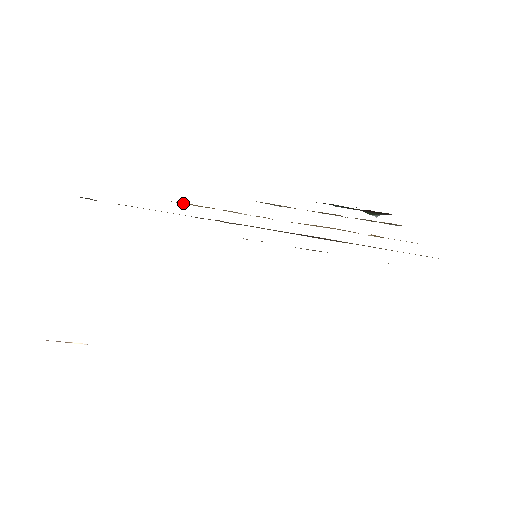
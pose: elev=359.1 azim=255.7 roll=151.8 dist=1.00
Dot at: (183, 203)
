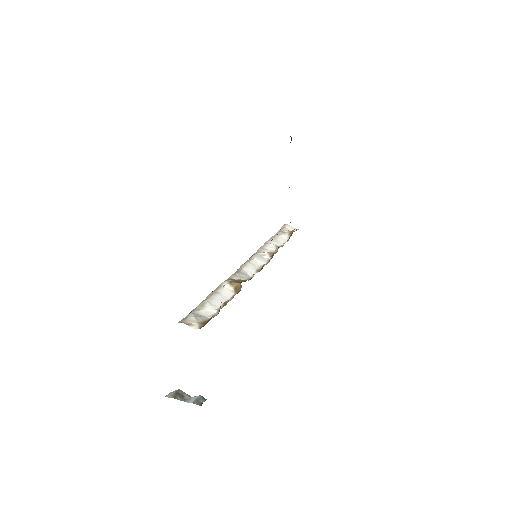
Dot at: occluded
